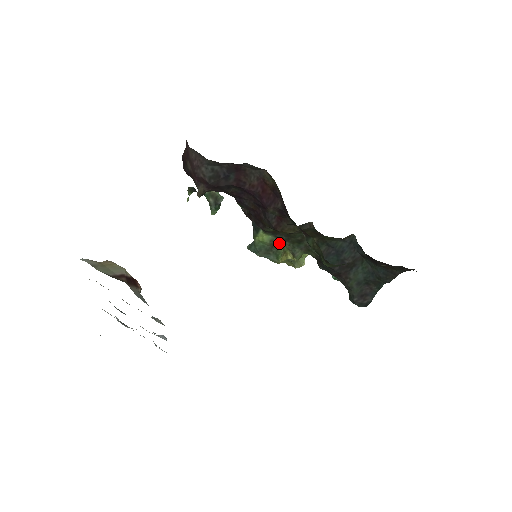
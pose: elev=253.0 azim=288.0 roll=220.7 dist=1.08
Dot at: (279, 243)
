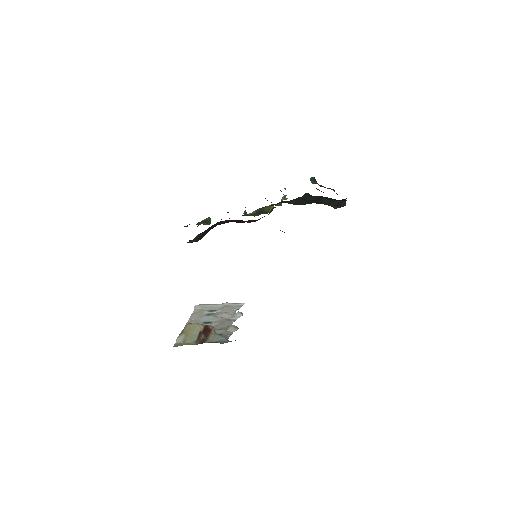
Dot at: (262, 208)
